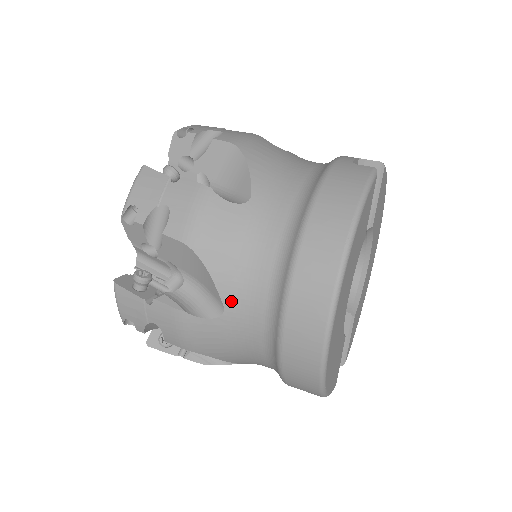
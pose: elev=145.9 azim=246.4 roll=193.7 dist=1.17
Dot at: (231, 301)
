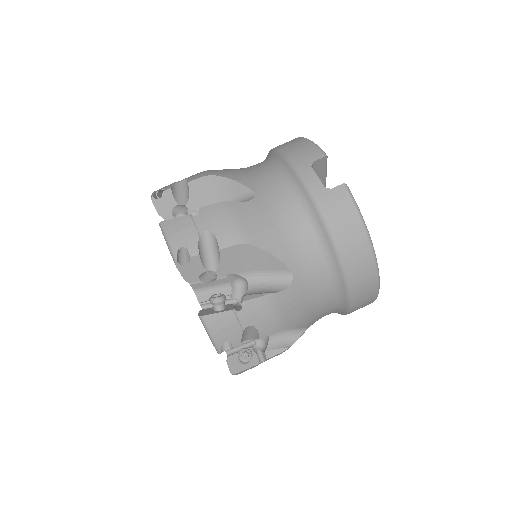
Dot at: (312, 322)
